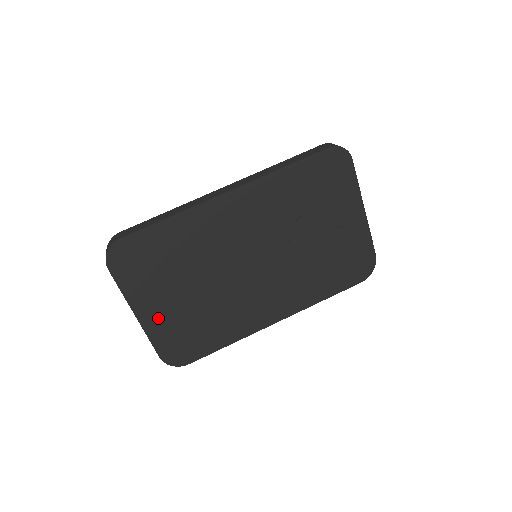
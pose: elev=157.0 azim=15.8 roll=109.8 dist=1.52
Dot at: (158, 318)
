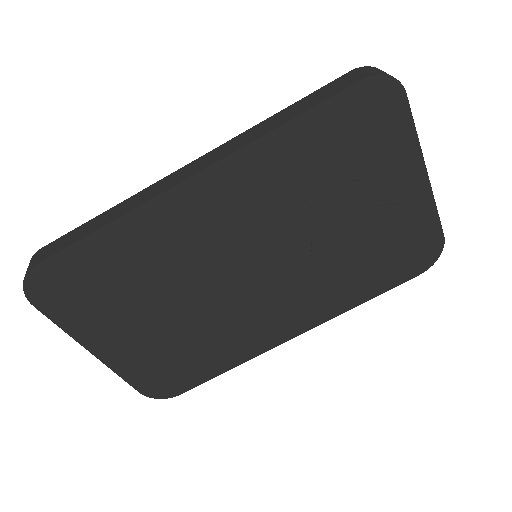
Dot at: (125, 352)
